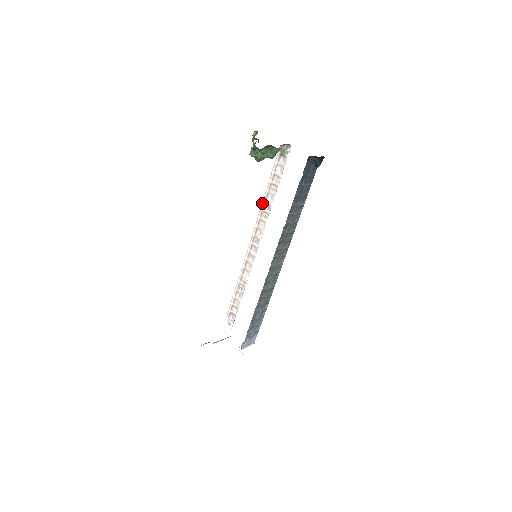
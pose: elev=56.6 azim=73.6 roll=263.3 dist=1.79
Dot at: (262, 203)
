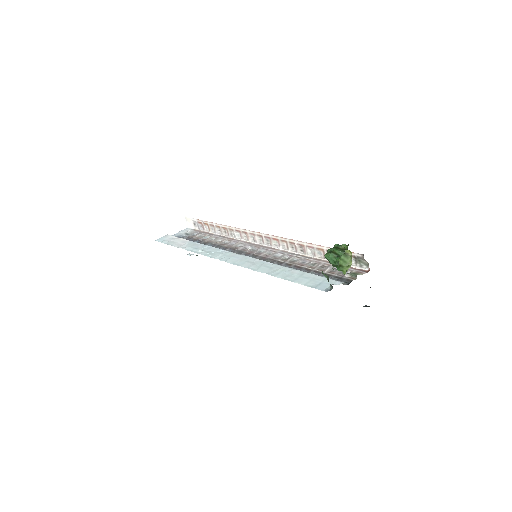
Dot at: (301, 241)
